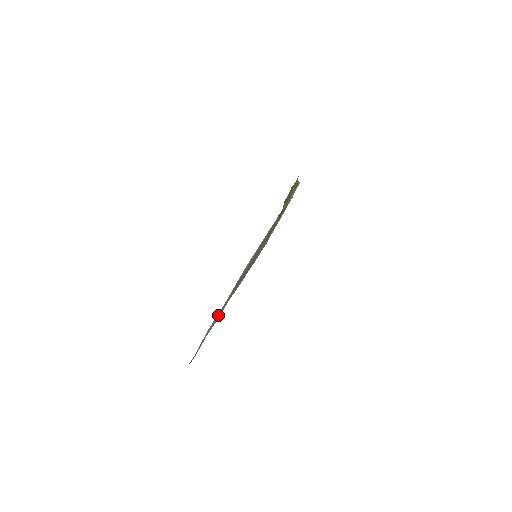
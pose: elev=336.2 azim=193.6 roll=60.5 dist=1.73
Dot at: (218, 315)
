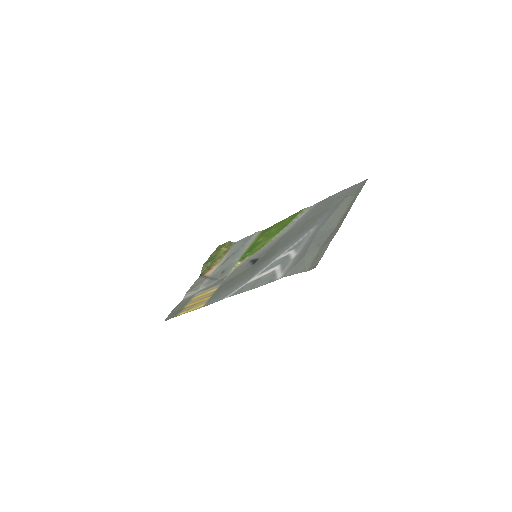
Dot at: (321, 236)
